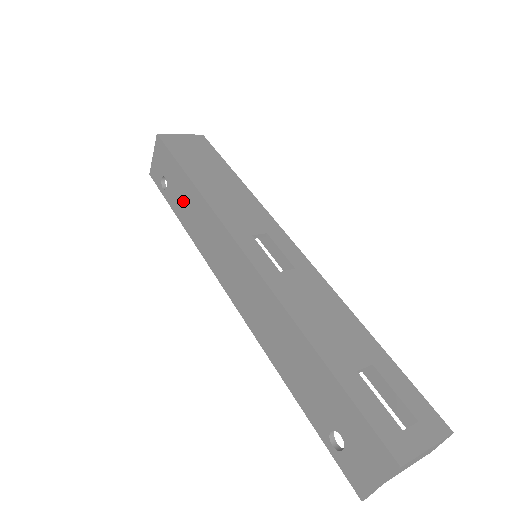
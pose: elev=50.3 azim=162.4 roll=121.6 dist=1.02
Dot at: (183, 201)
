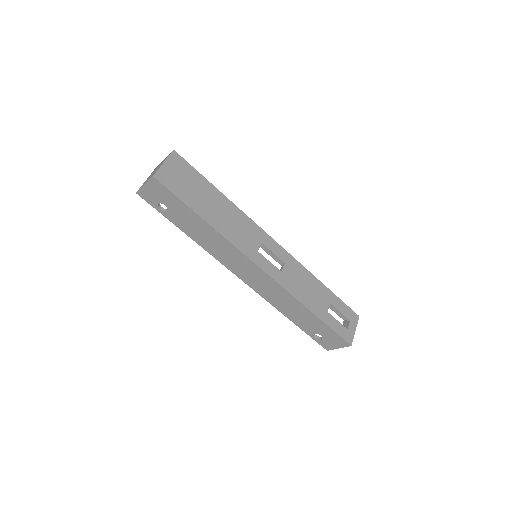
Dot at: (193, 227)
